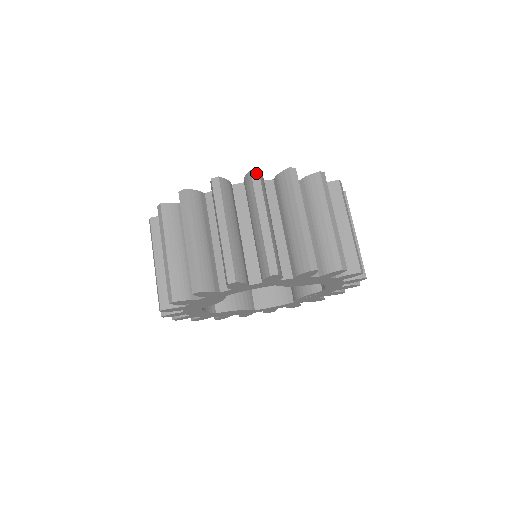
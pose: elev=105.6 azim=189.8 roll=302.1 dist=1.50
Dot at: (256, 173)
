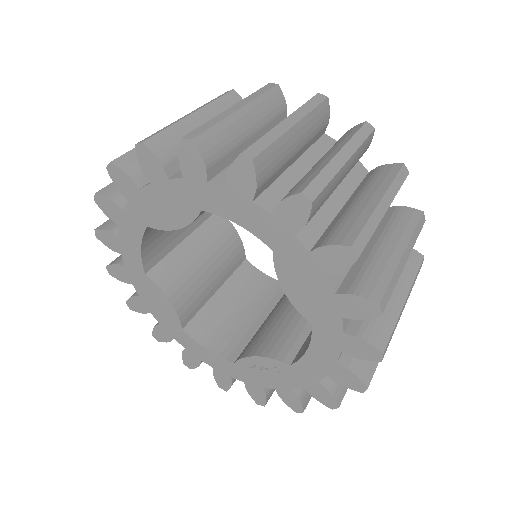
Dot at: (370, 128)
